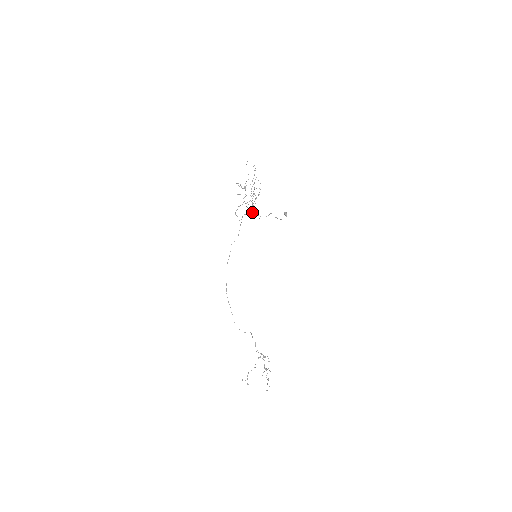
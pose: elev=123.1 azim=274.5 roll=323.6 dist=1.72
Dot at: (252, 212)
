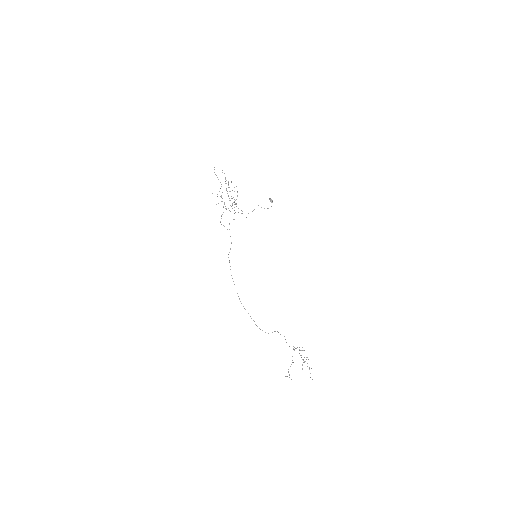
Dot at: occluded
